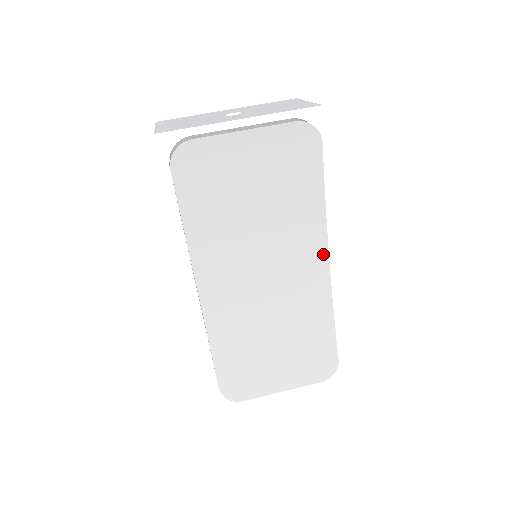
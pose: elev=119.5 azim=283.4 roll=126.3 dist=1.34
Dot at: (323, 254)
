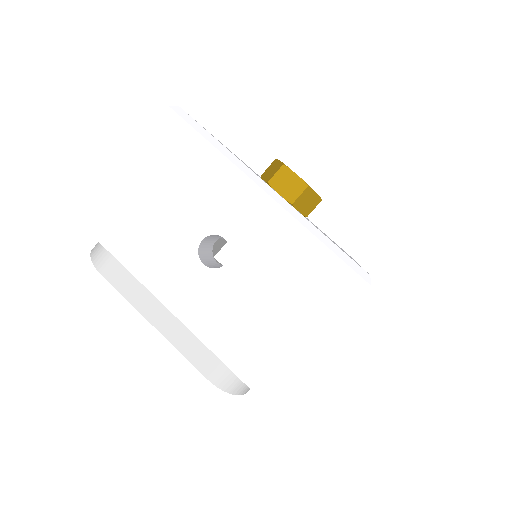
Dot at: occluded
